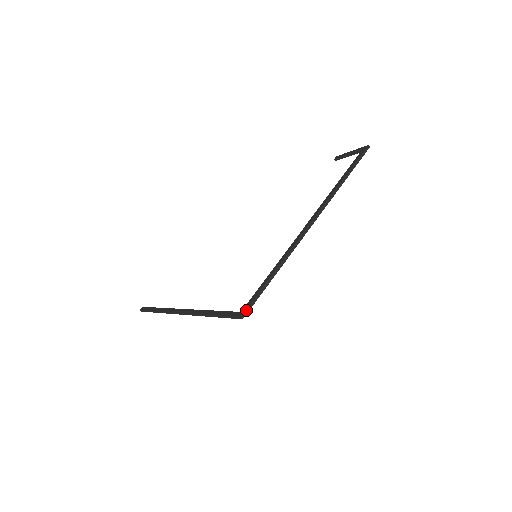
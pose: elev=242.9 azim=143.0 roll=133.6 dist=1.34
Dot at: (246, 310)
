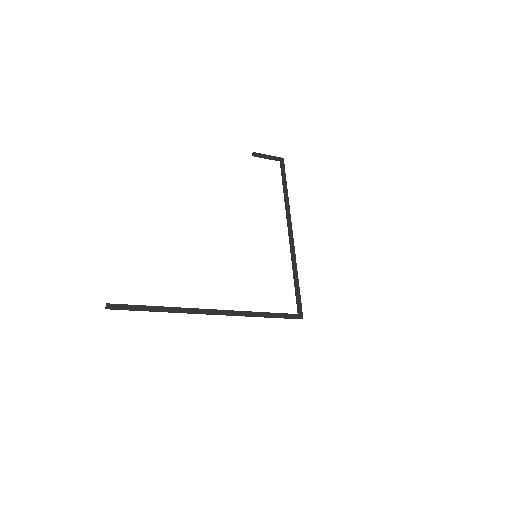
Dot at: (302, 313)
